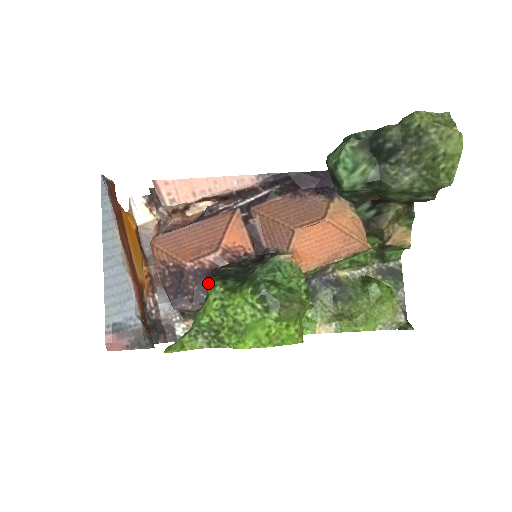
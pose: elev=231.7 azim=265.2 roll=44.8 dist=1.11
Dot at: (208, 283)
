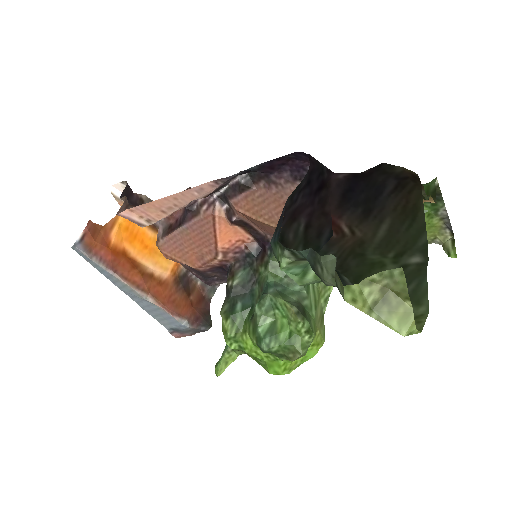
Dot at: (226, 272)
